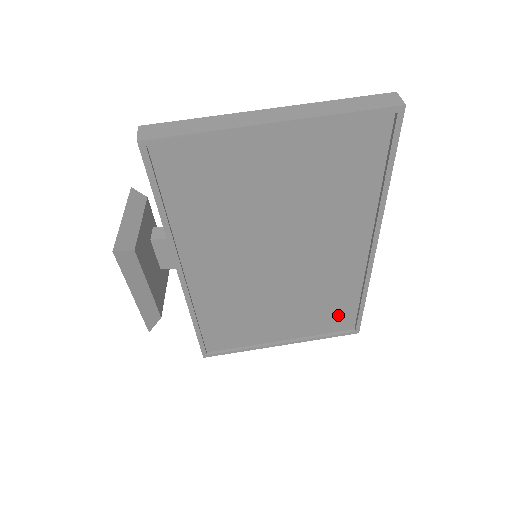
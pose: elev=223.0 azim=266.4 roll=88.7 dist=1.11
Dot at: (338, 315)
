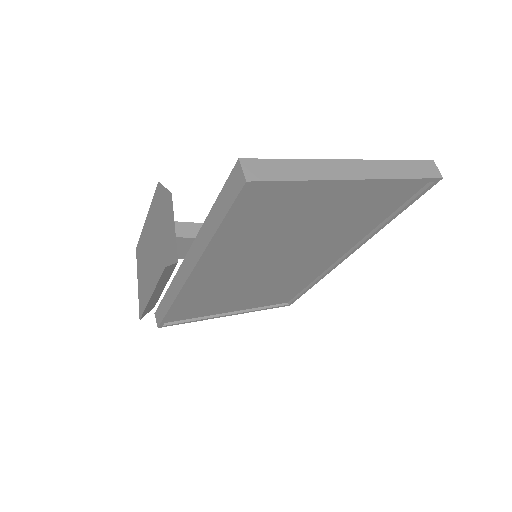
Dot at: (285, 294)
